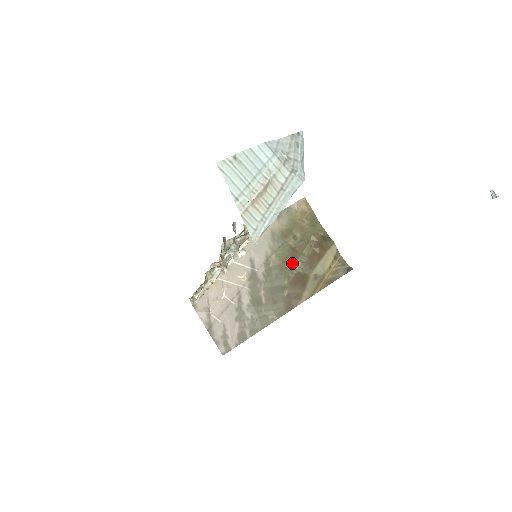
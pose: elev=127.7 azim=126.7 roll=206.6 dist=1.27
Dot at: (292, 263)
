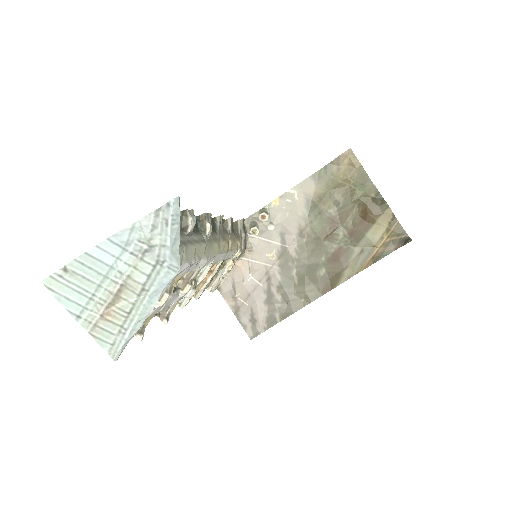
Dot at: (331, 236)
